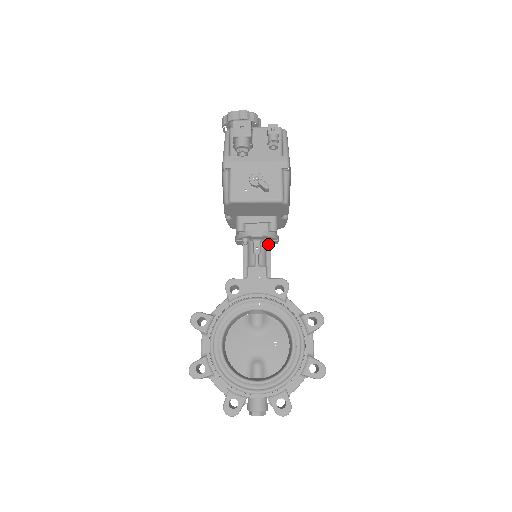
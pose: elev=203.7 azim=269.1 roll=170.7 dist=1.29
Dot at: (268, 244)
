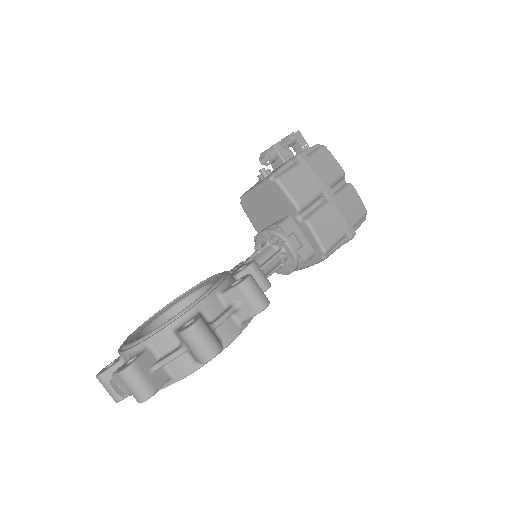
Dot at: (272, 243)
